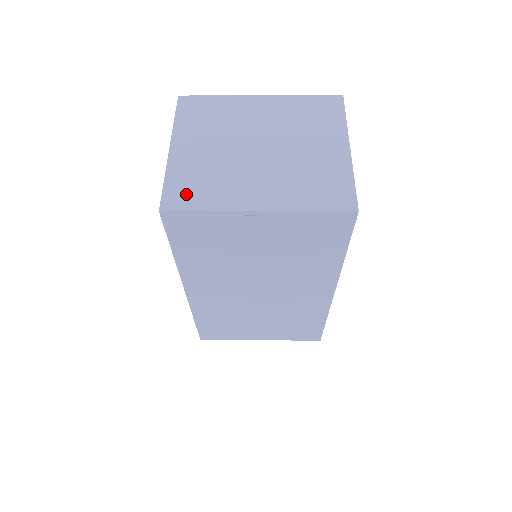
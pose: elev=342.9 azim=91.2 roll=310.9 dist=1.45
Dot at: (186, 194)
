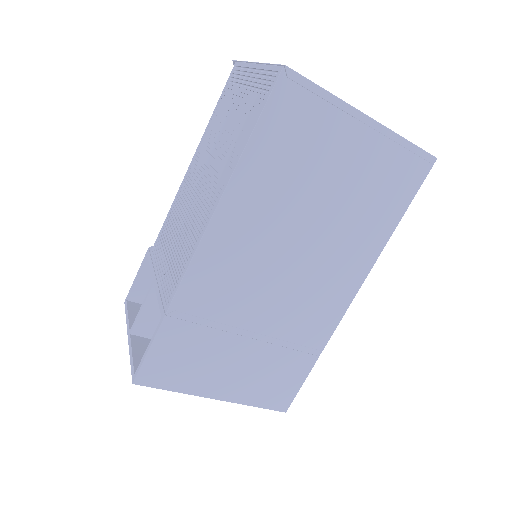
Dot at: occluded
